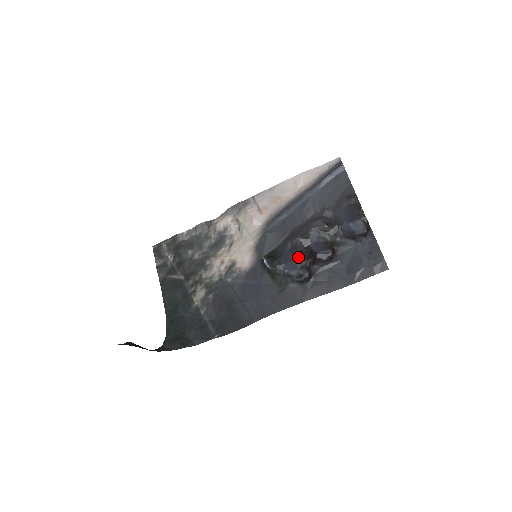
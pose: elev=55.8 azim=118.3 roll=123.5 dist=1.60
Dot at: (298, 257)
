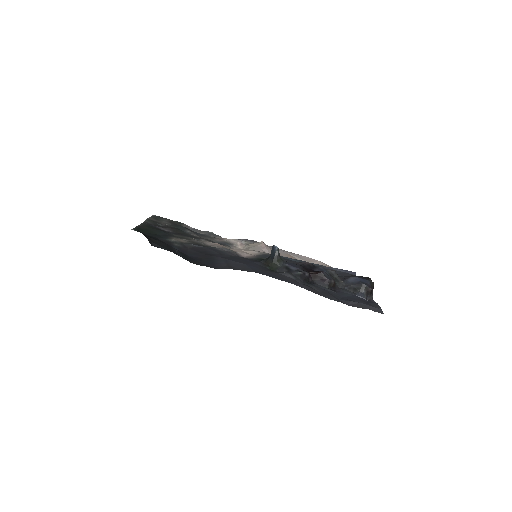
Dot at: occluded
